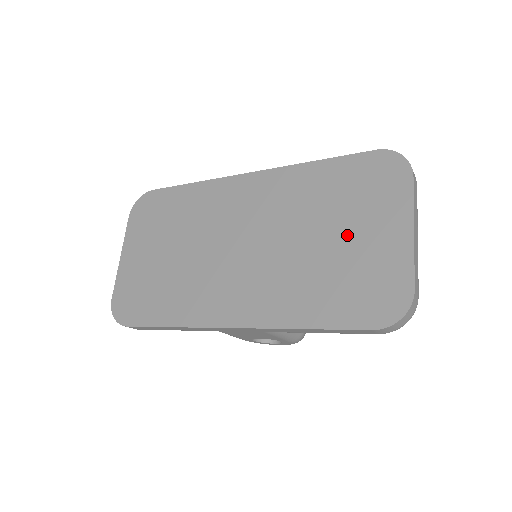
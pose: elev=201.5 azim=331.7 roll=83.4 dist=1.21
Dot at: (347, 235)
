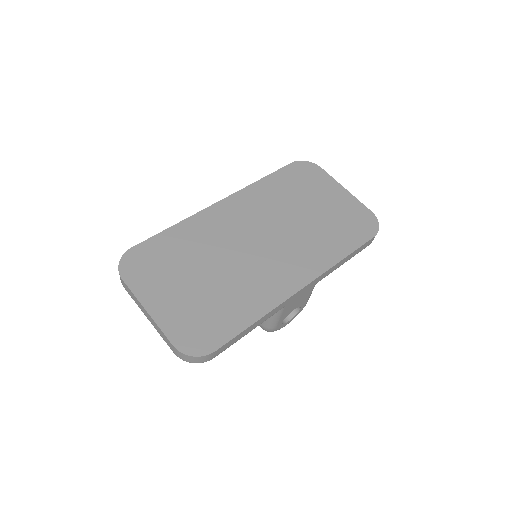
Dot at: (318, 205)
